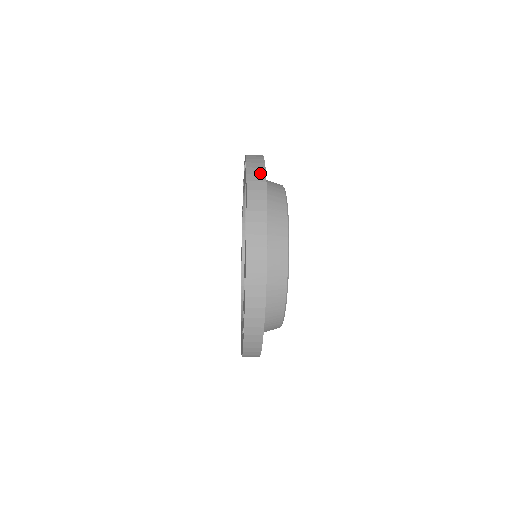
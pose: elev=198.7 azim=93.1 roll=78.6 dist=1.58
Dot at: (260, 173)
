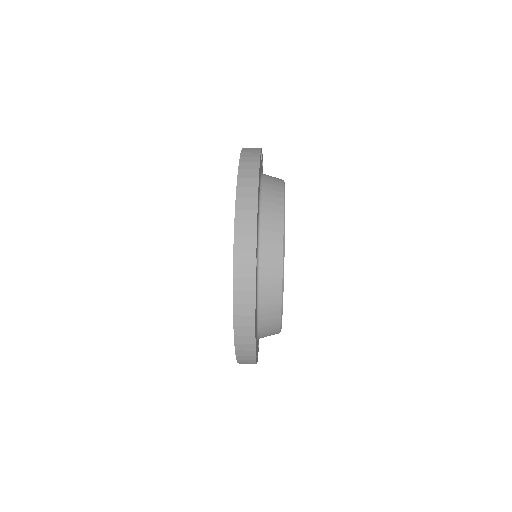
Dot at: (249, 315)
